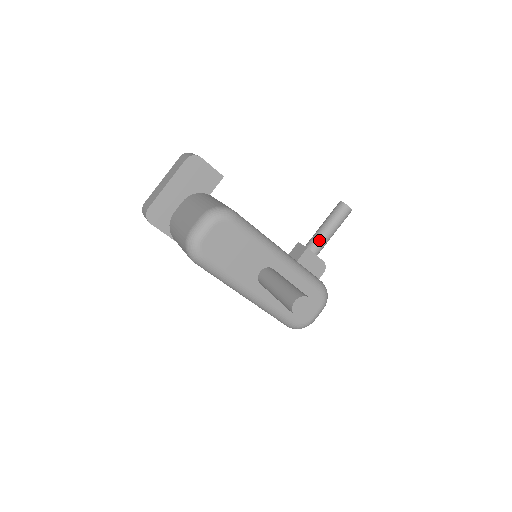
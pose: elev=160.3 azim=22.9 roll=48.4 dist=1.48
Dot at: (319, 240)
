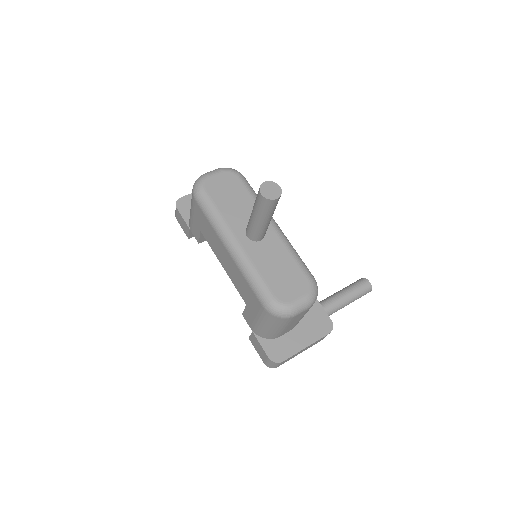
Dot at: (330, 298)
